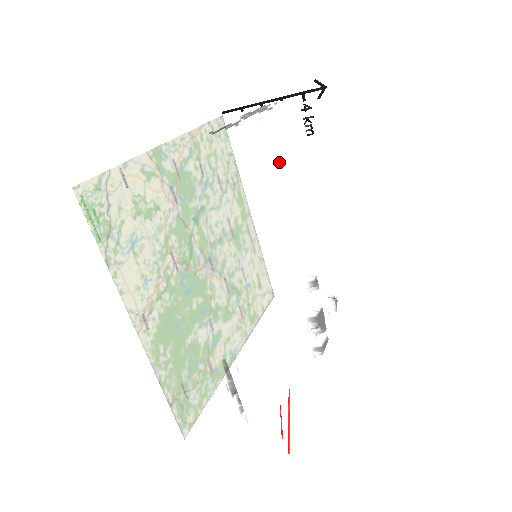
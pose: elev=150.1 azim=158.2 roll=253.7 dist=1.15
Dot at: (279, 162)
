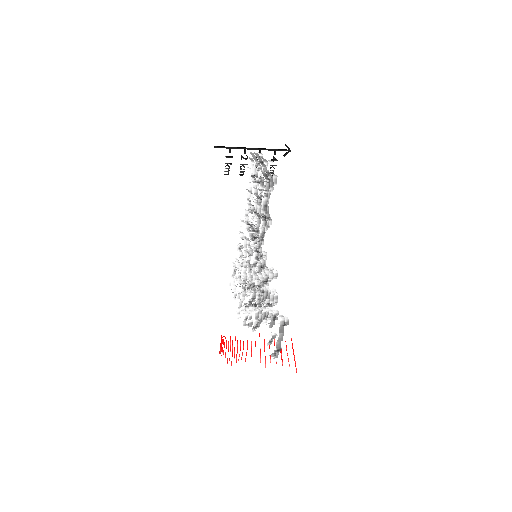
Dot at: occluded
